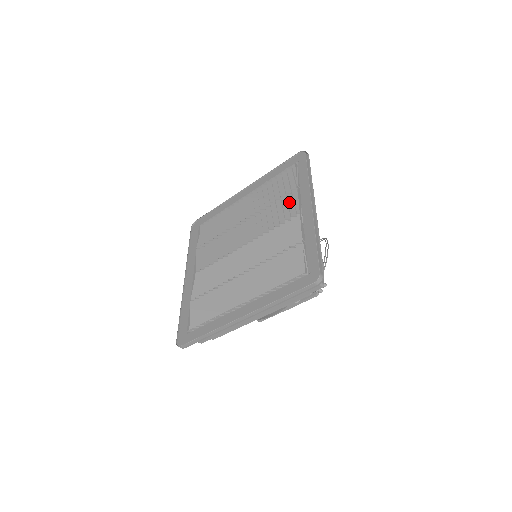
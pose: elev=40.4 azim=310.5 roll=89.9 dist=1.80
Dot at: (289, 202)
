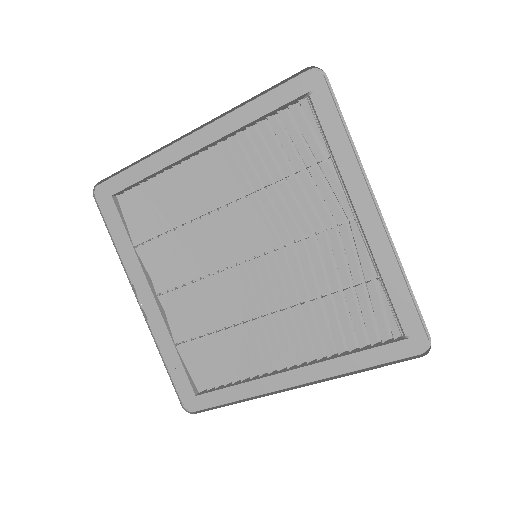
Dot at: (321, 191)
